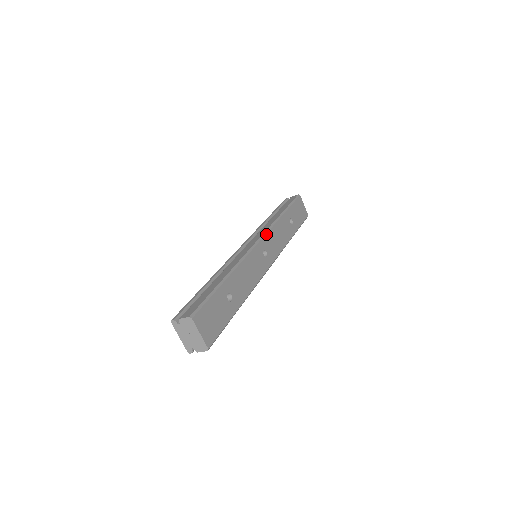
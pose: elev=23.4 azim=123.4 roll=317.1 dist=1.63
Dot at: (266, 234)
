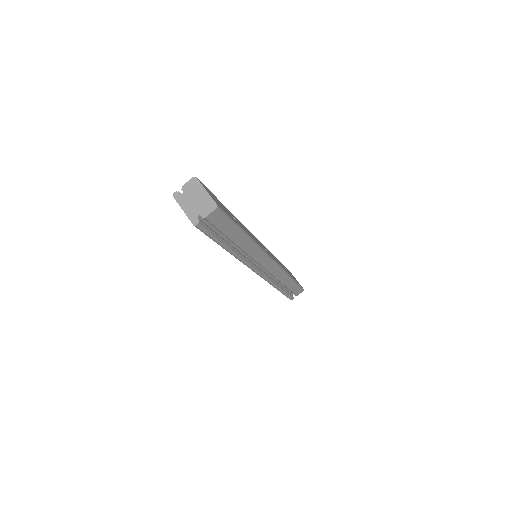
Dot at: occluded
